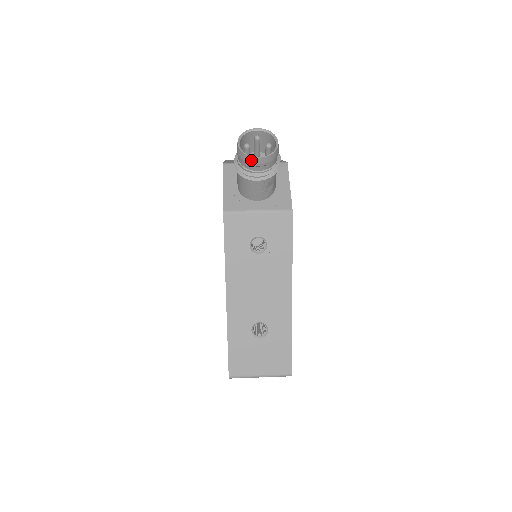
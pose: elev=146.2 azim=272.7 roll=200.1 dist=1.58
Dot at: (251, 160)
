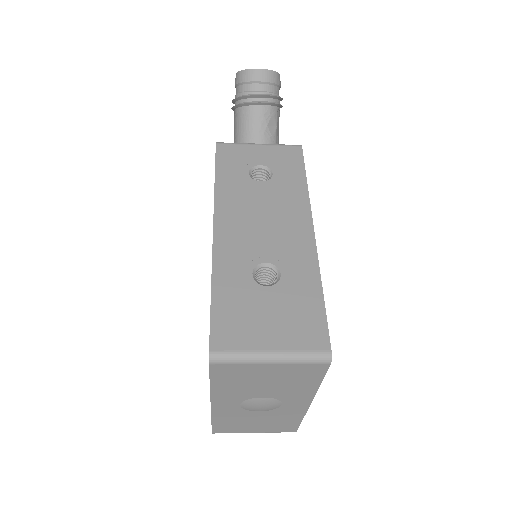
Dot at: (251, 74)
